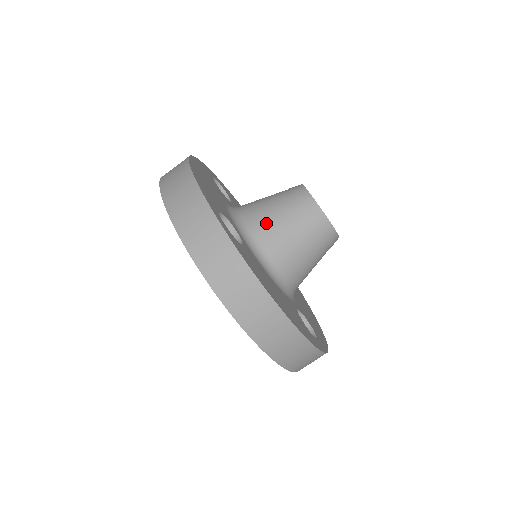
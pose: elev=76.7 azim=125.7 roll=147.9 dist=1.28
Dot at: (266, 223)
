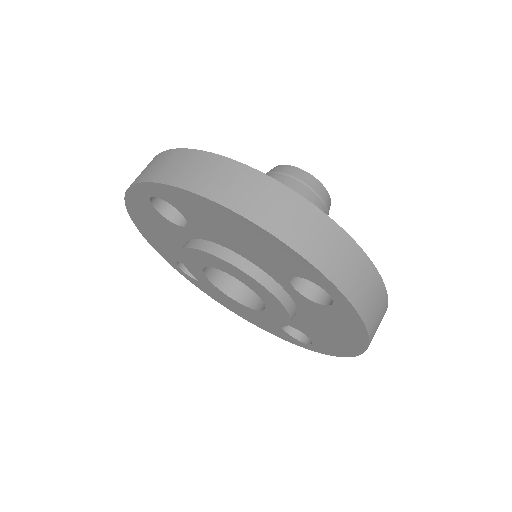
Dot at: occluded
